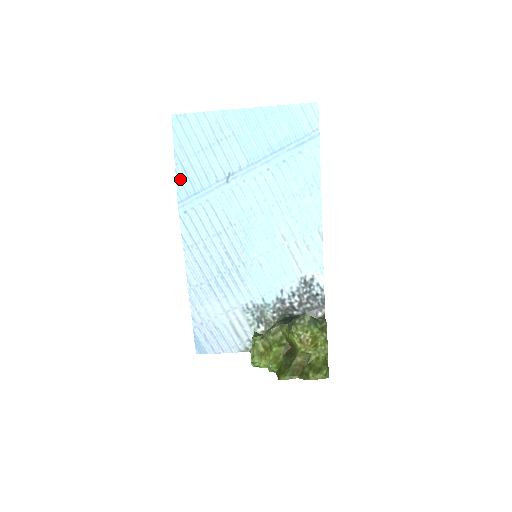
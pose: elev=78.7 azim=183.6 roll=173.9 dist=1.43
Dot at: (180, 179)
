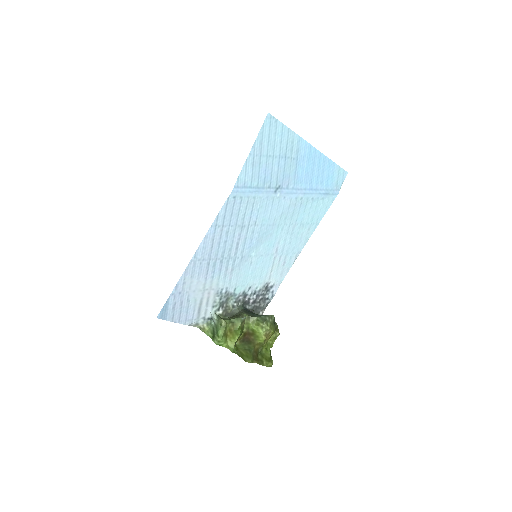
Dot at: (246, 168)
